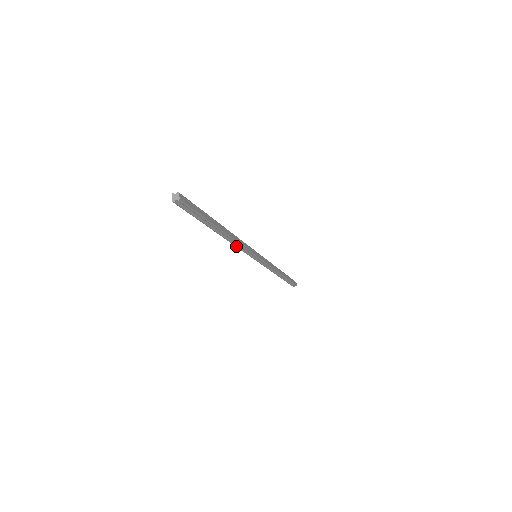
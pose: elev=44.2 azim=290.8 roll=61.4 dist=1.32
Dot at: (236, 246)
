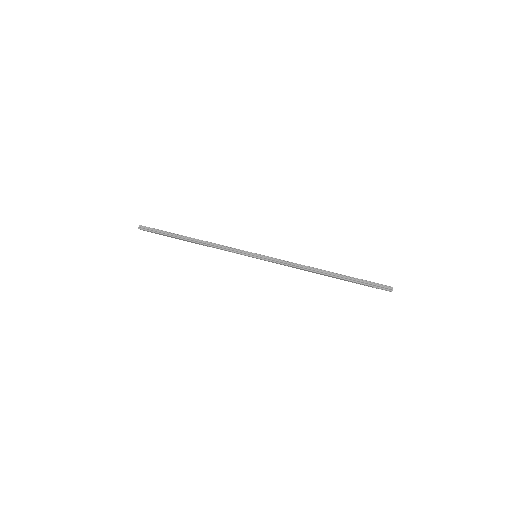
Dot at: (217, 248)
